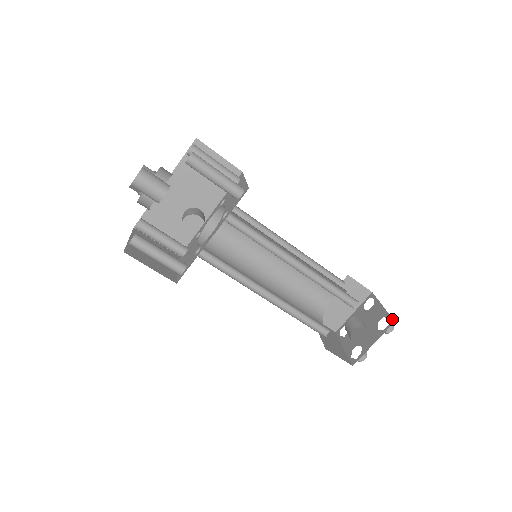
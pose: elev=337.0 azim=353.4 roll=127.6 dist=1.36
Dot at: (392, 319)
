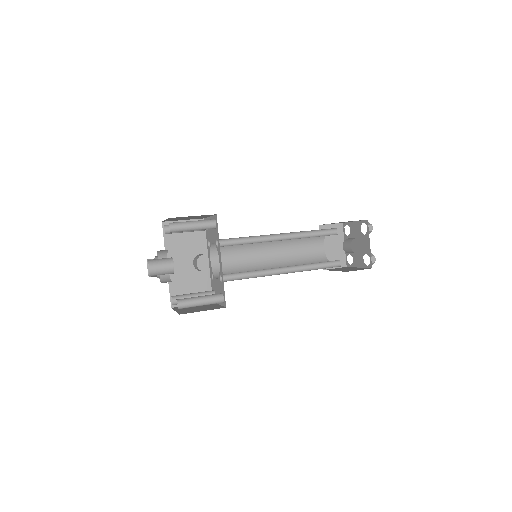
Dot at: (365, 220)
